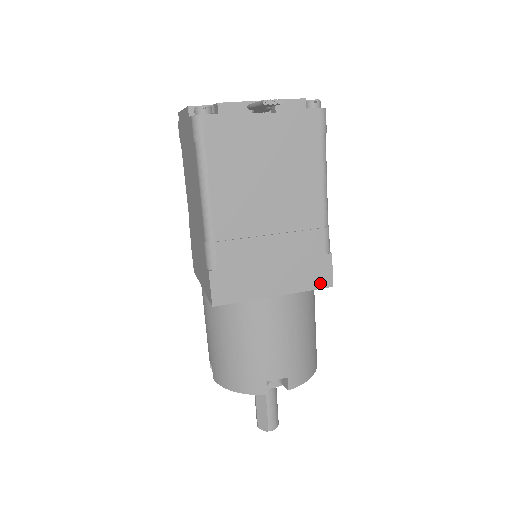
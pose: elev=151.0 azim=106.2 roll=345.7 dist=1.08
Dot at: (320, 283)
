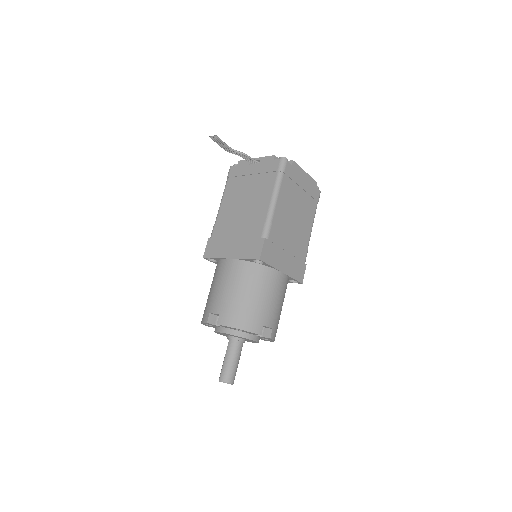
Dot at: (254, 256)
